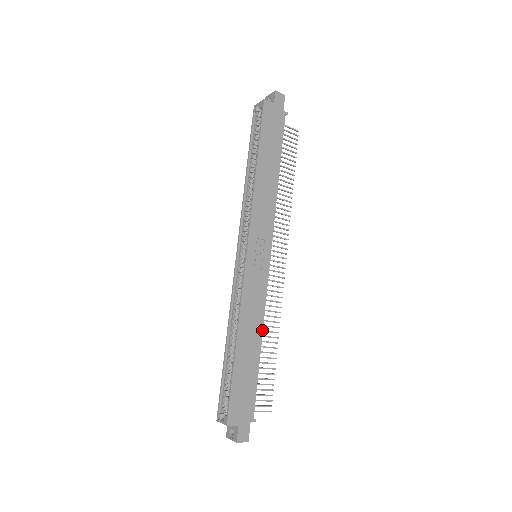
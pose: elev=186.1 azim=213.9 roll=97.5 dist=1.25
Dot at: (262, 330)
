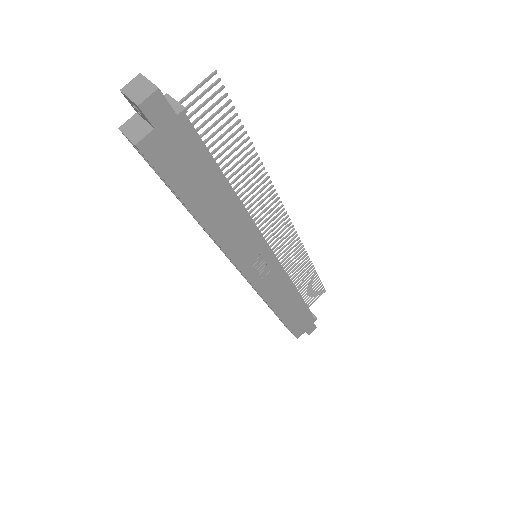
Dot at: (295, 291)
